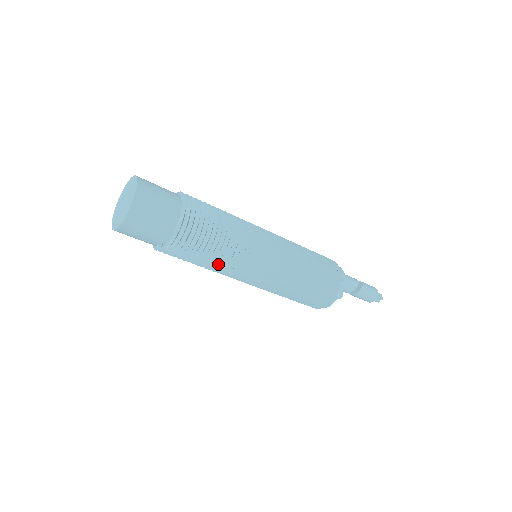
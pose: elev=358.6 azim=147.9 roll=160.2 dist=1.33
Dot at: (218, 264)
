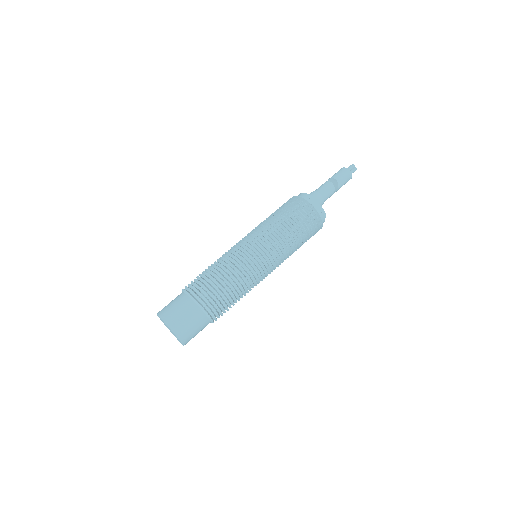
Dot at: occluded
